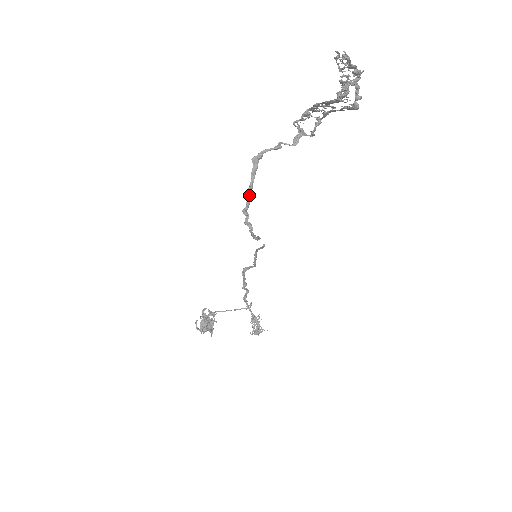
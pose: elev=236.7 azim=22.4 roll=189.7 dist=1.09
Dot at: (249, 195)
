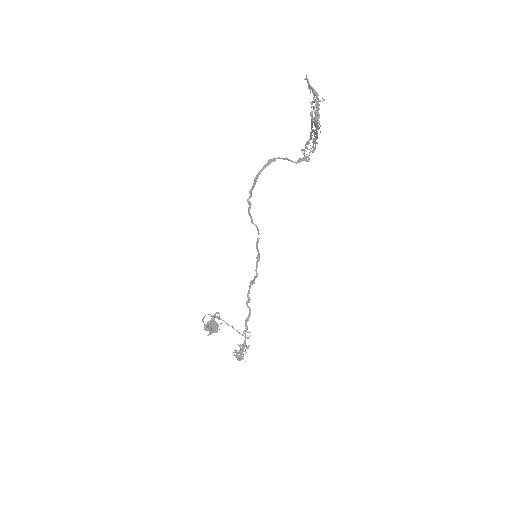
Dot at: (256, 179)
